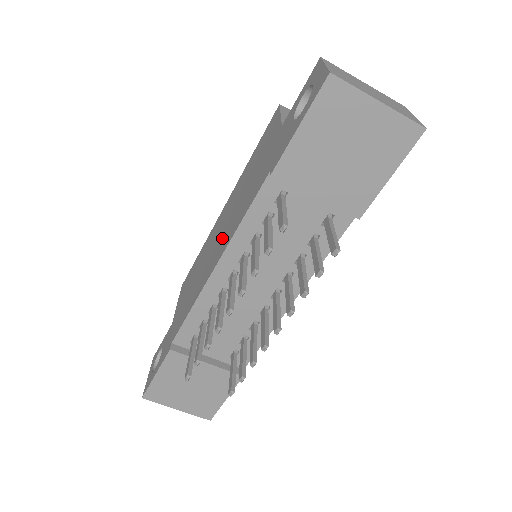
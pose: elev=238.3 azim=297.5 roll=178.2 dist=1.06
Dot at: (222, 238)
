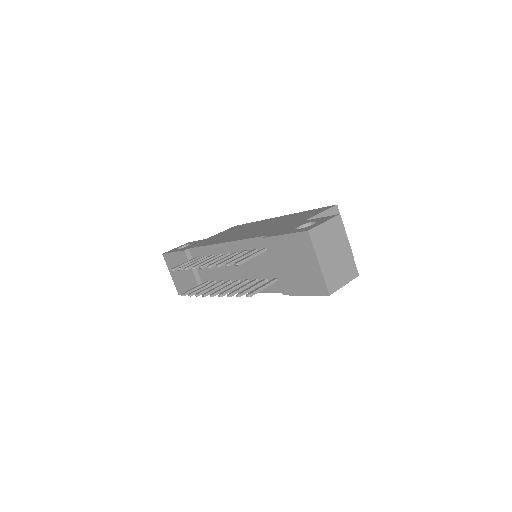
Dot at: (245, 233)
